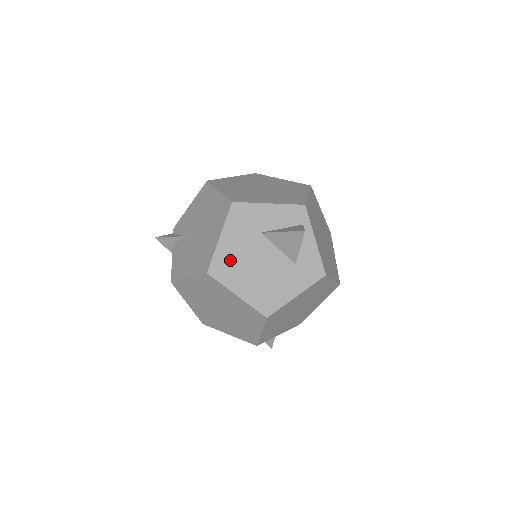
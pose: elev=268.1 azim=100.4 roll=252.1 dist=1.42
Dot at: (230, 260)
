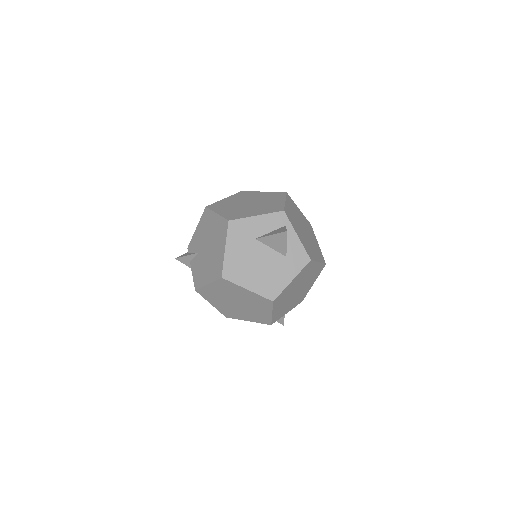
Dot at: (236, 264)
